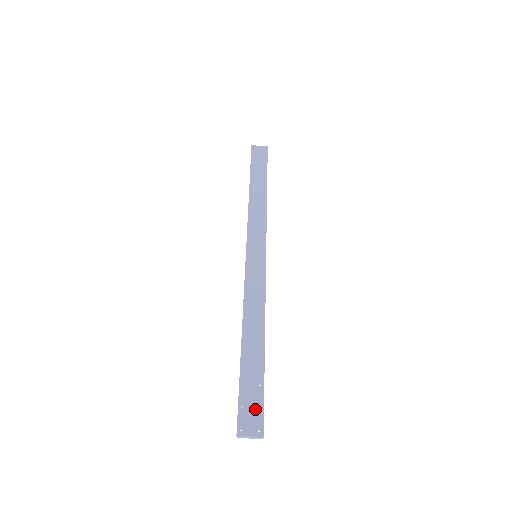
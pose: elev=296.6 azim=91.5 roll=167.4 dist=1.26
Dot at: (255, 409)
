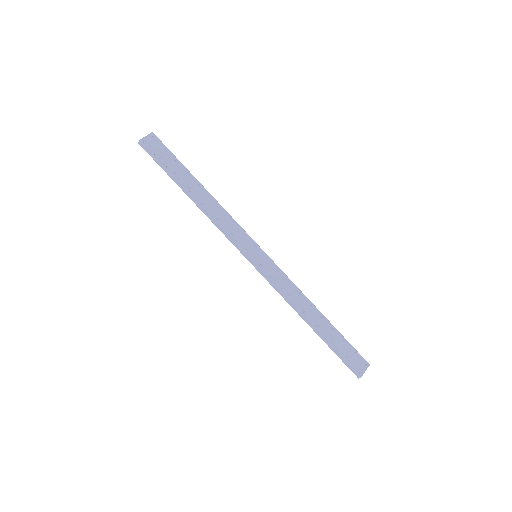
Dot at: (354, 356)
